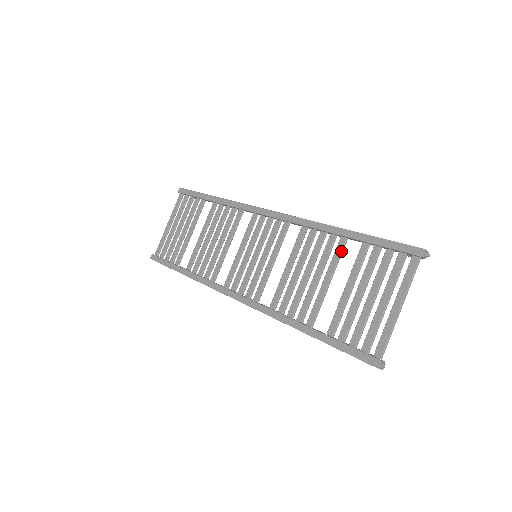
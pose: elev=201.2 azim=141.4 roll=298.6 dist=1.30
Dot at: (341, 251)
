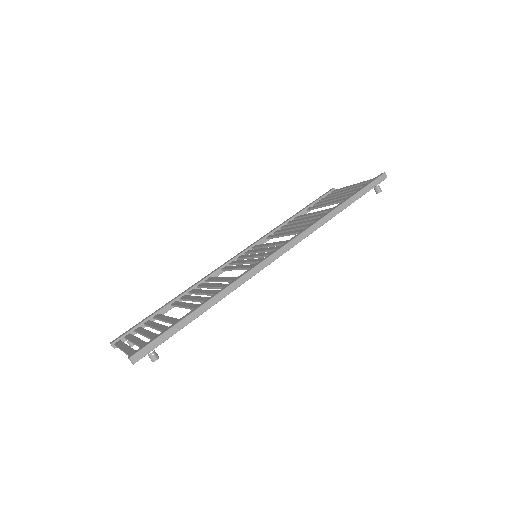
Dot at: (302, 215)
